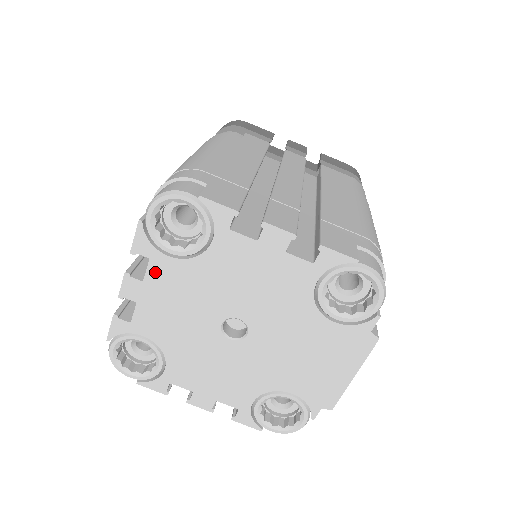
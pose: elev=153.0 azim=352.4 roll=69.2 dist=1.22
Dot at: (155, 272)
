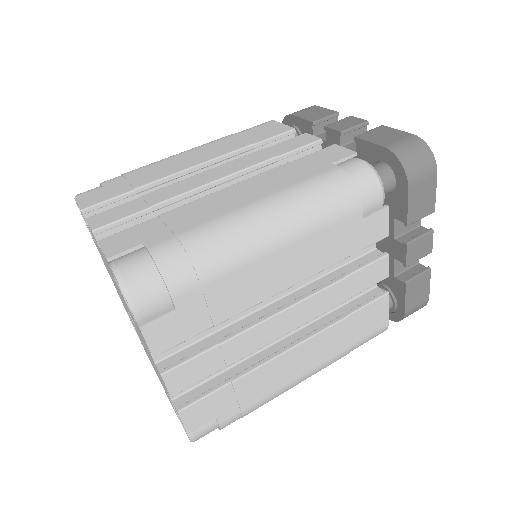
Dot at: occluded
